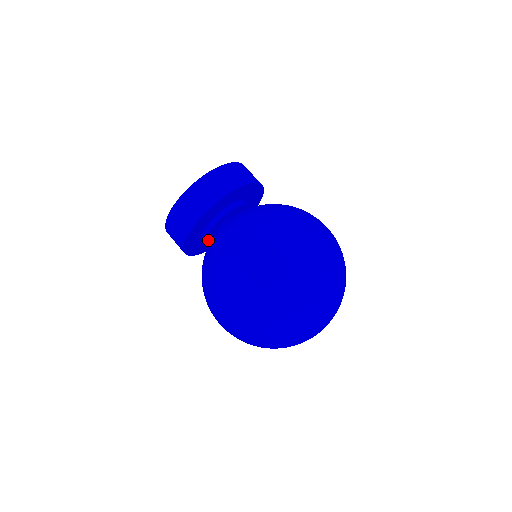
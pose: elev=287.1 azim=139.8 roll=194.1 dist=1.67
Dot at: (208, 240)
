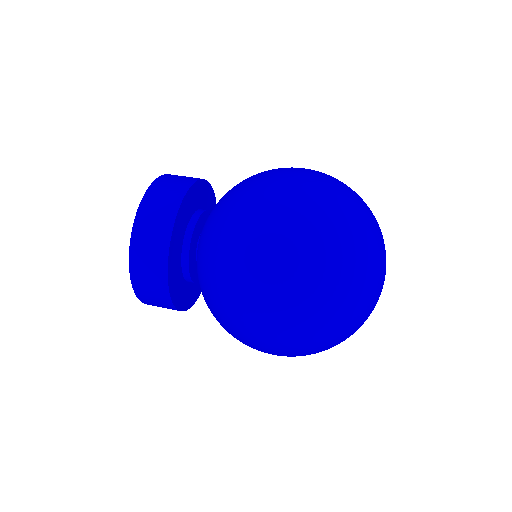
Dot at: occluded
